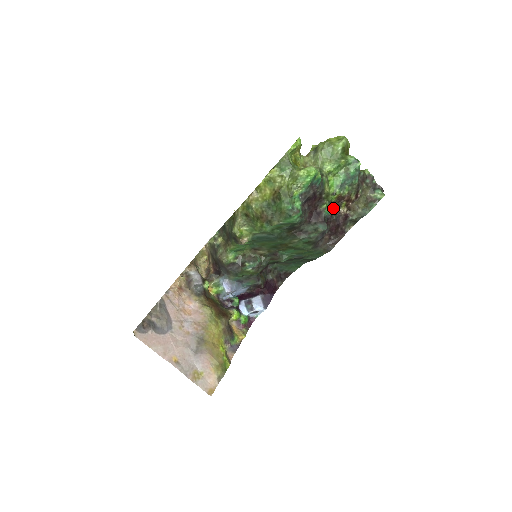
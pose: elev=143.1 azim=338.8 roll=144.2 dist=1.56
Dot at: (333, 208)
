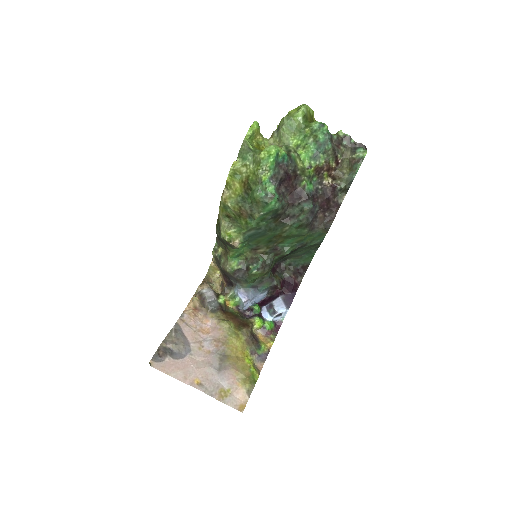
Dot at: (315, 182)
